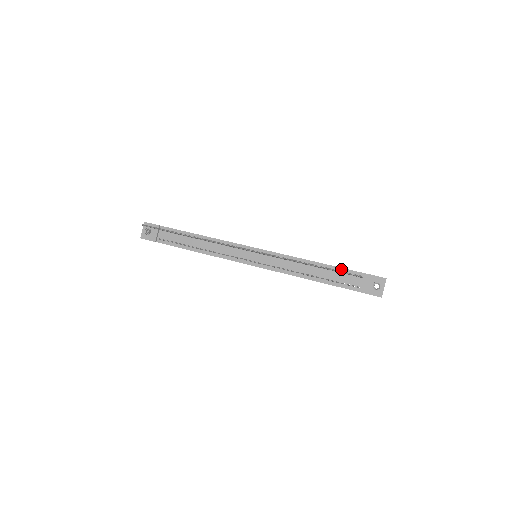
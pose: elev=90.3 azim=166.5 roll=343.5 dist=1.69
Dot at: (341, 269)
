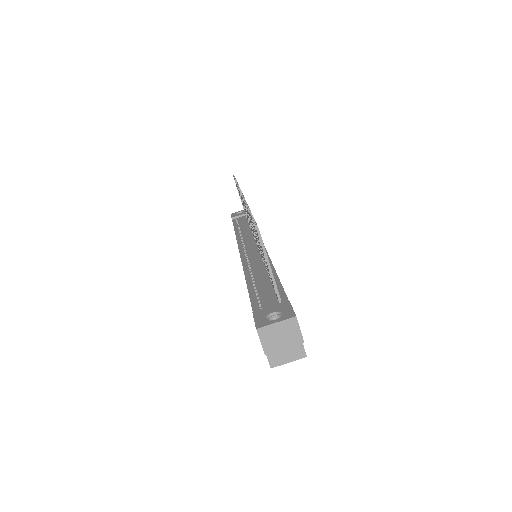
Dot at: (280, 287)
